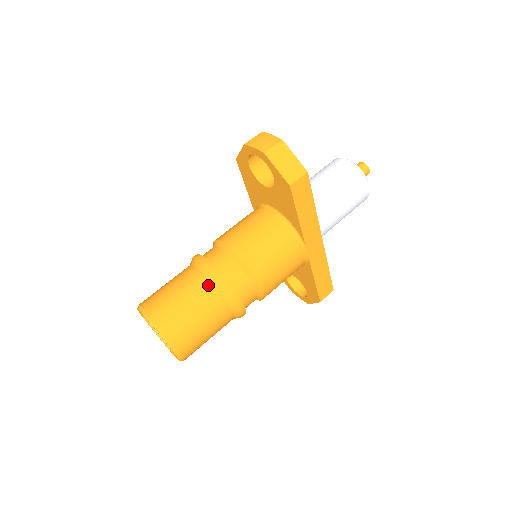
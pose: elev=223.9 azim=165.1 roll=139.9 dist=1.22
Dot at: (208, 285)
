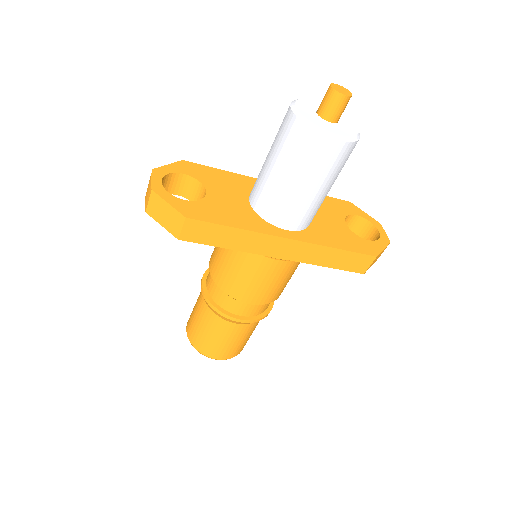
Dot at: (207, 310)
